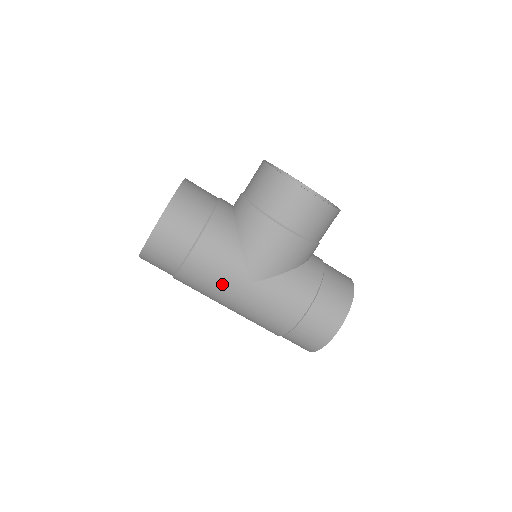
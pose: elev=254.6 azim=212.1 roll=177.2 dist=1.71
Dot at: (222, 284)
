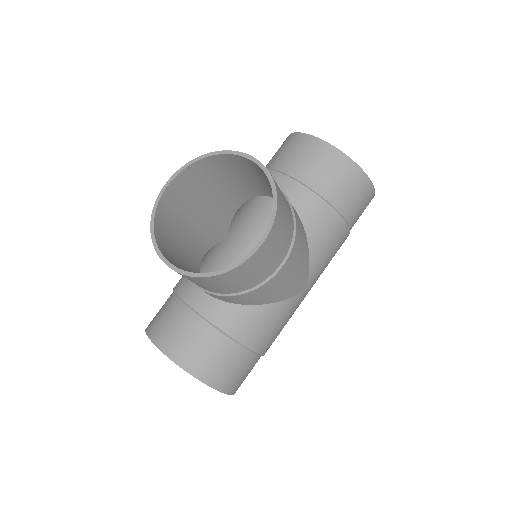
Dot at: occluded
